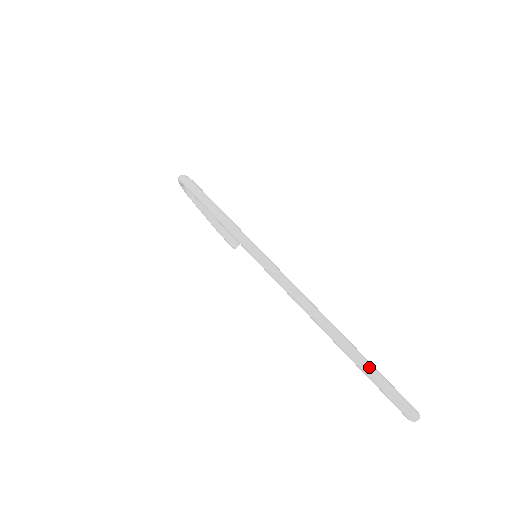
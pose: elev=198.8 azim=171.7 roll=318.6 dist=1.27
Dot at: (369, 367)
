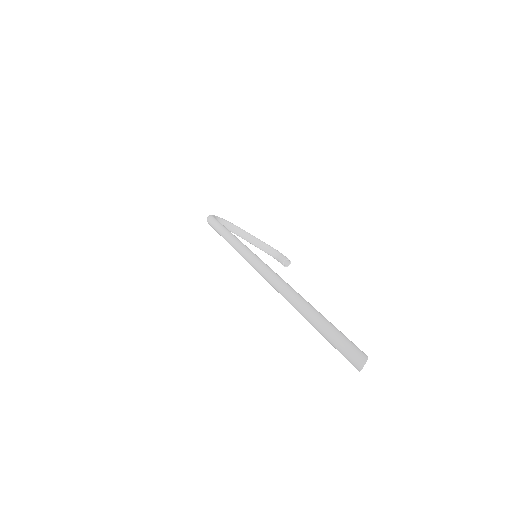
Dot at: (316, 320)
